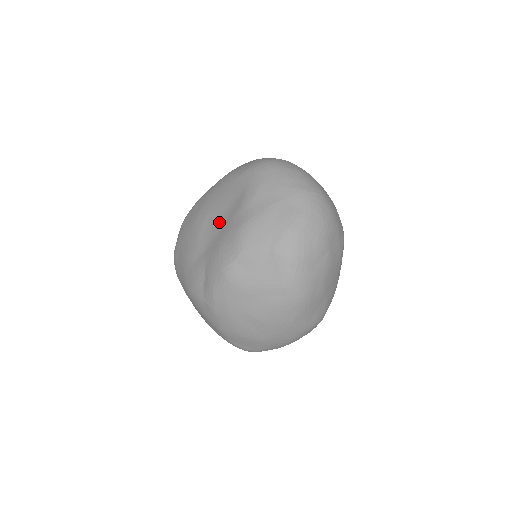
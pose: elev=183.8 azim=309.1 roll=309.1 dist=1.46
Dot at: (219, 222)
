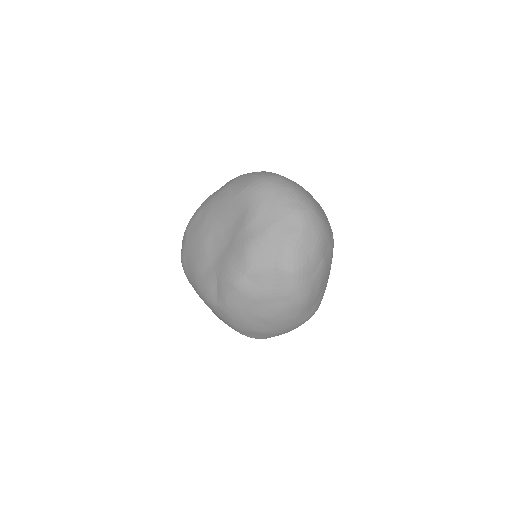
Dot at: (224, 237)
